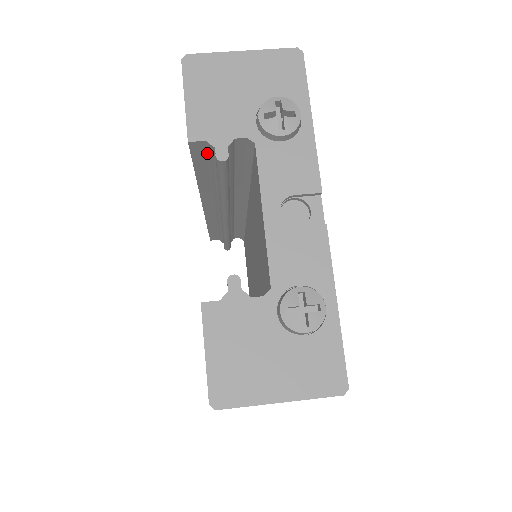
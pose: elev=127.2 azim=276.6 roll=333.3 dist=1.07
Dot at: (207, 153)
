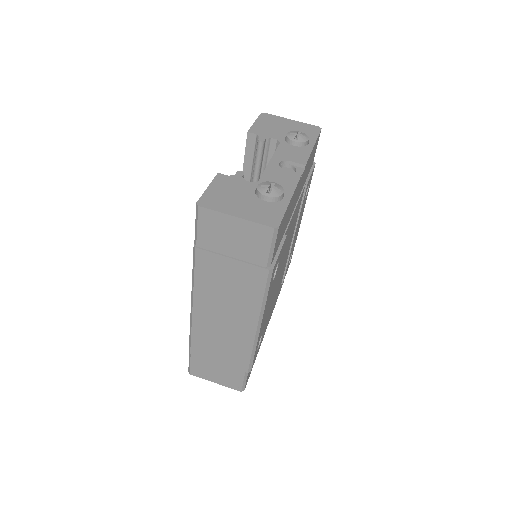
Dot at: (254, 148)
